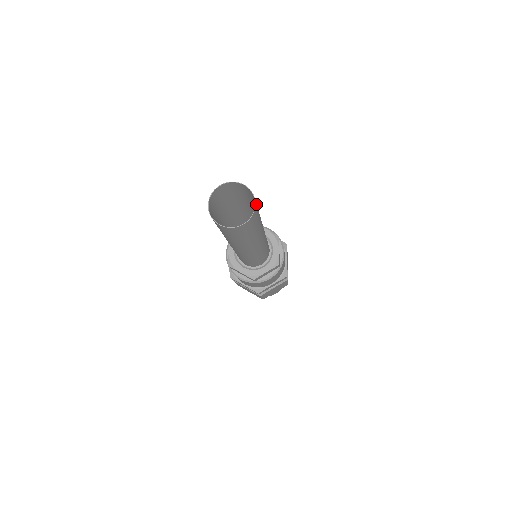
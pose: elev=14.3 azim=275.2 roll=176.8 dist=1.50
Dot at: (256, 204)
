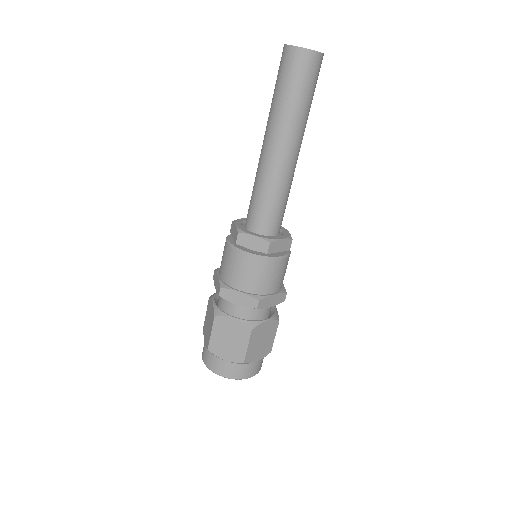
Dot at: occluded
